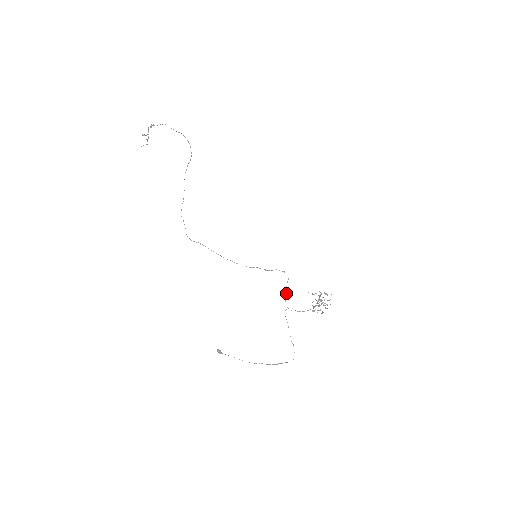
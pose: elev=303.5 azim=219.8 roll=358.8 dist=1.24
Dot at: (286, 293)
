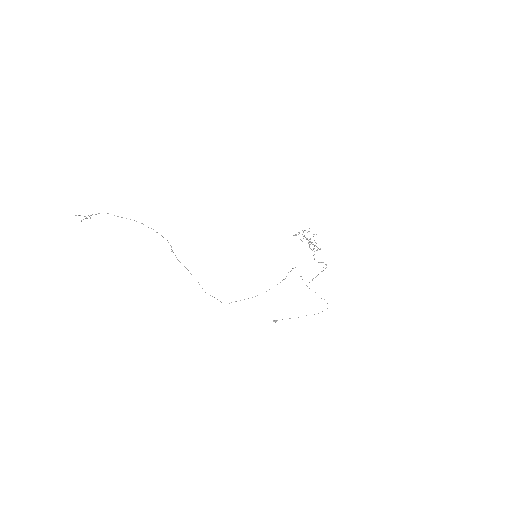
Dot at: occluded
